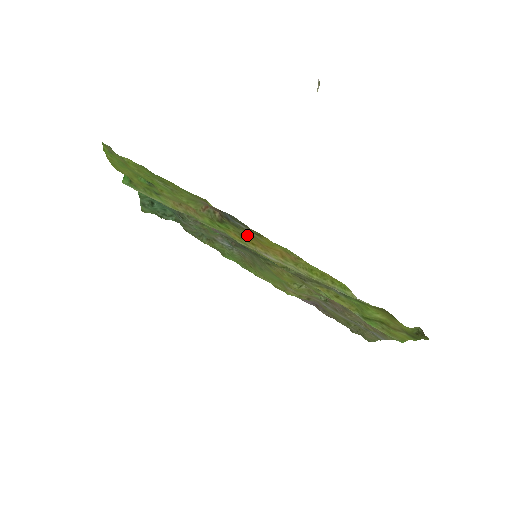
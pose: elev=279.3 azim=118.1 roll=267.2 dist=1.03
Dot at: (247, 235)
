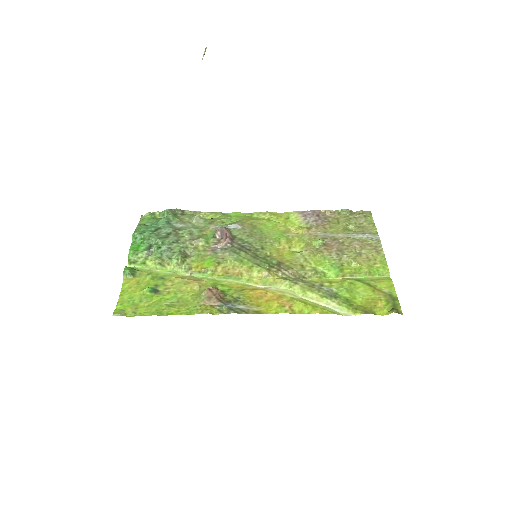
Dot at: (247, 295)
